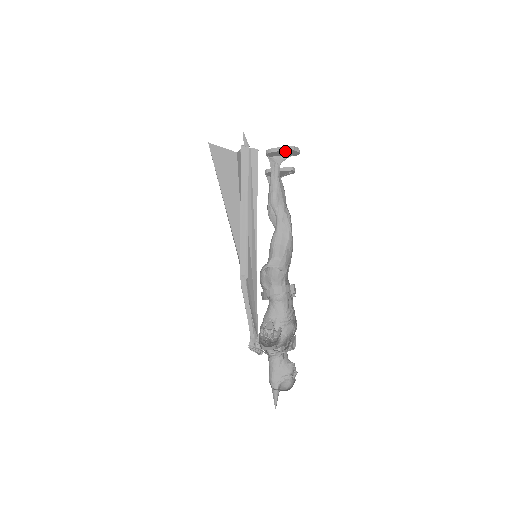
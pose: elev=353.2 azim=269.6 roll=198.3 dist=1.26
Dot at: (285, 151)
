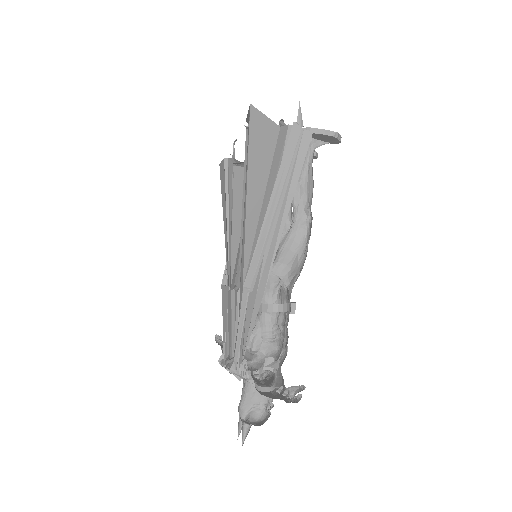
Dot at: (326, 136)
